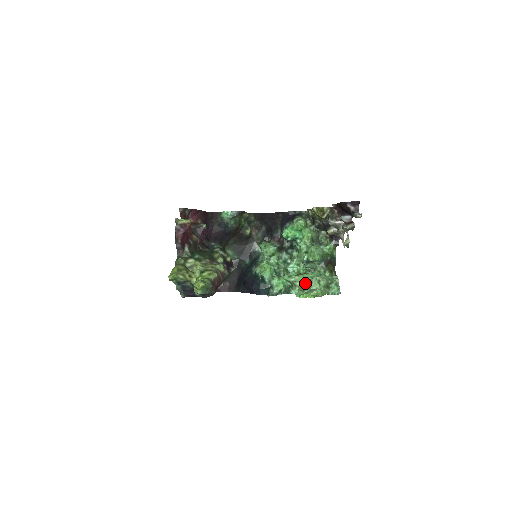
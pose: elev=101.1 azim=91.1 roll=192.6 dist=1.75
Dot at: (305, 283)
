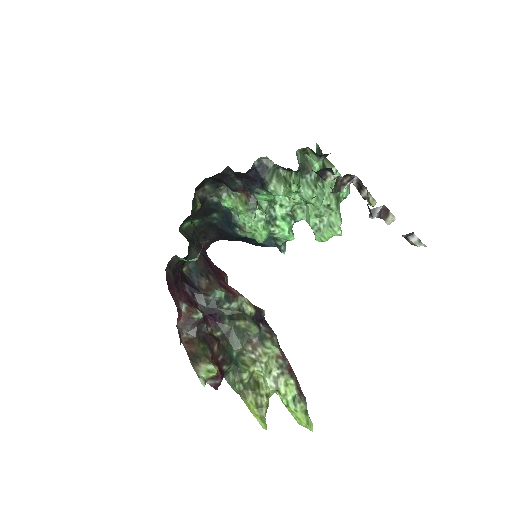
Dot at: (312, 214)
